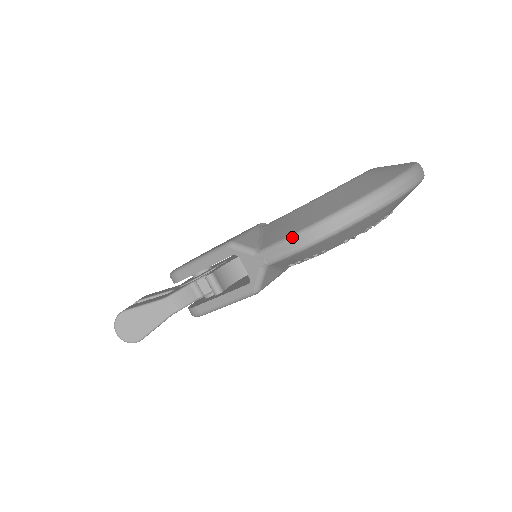
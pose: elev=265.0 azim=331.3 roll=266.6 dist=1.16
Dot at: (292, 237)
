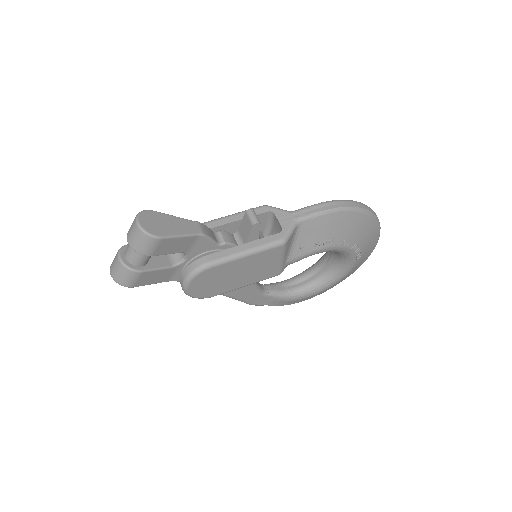
Dot at: (326, 202)
